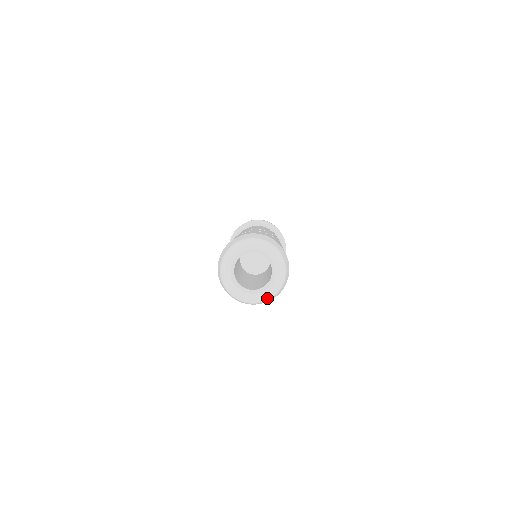
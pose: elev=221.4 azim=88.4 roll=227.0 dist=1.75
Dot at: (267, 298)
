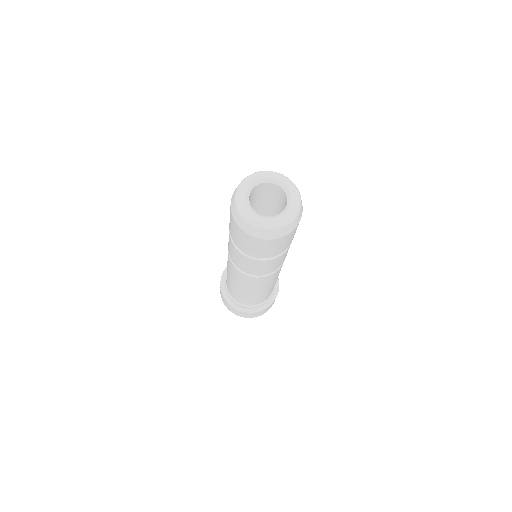
Dot at: (283, 223)
